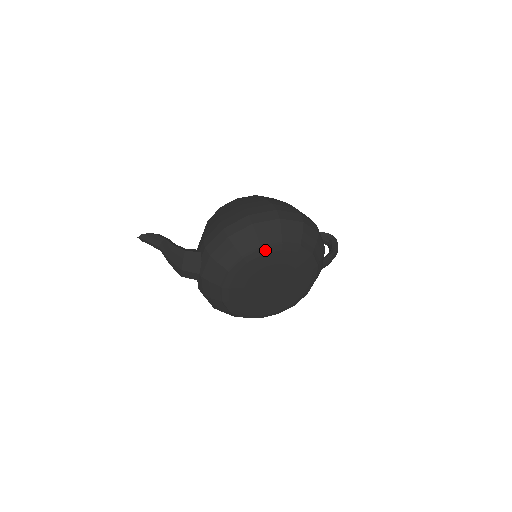
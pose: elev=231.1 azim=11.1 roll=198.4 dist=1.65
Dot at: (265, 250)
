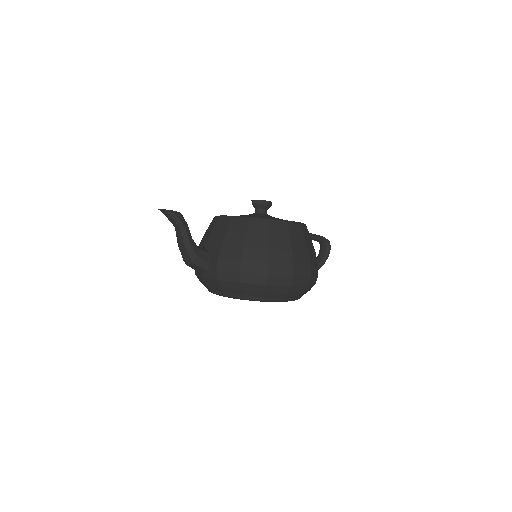
Dot at: (263, 301)
